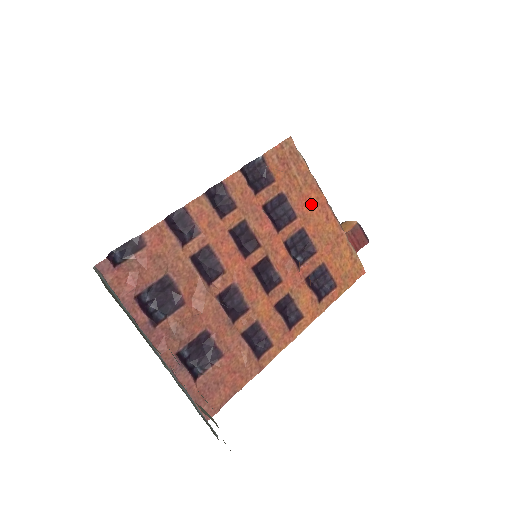
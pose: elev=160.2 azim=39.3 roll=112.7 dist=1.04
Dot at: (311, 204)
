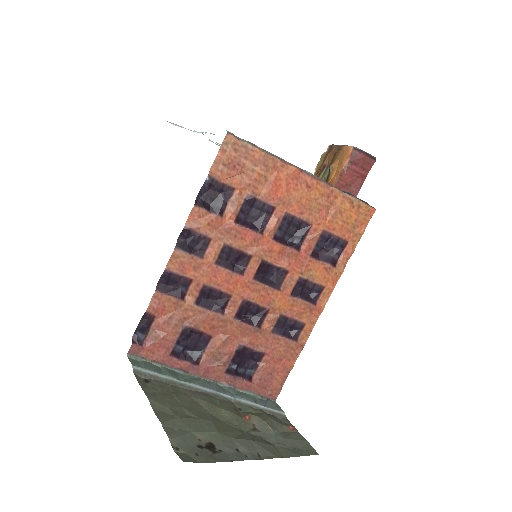
Dot at: (284, 185)
